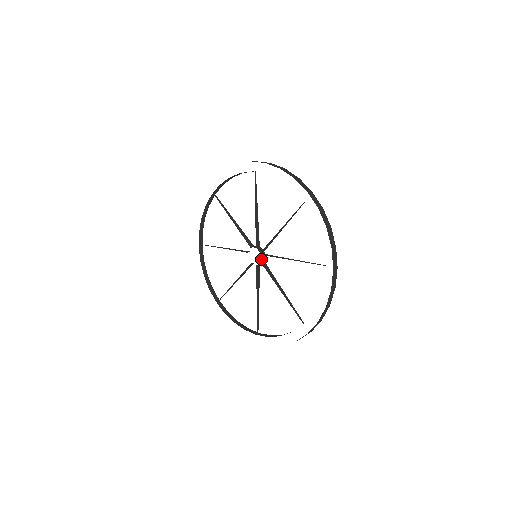
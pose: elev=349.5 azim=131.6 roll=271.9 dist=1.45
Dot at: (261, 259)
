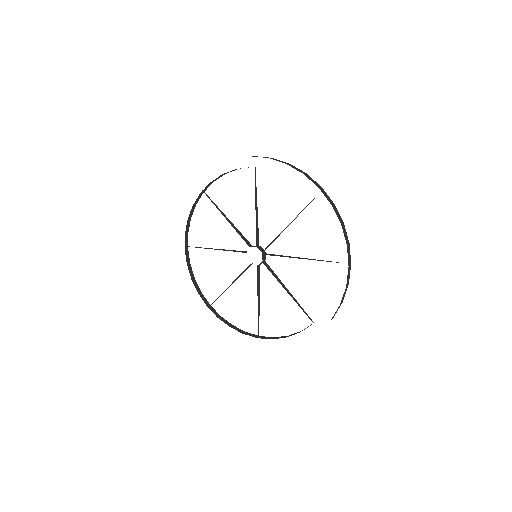
Dot at: (262, 259)
